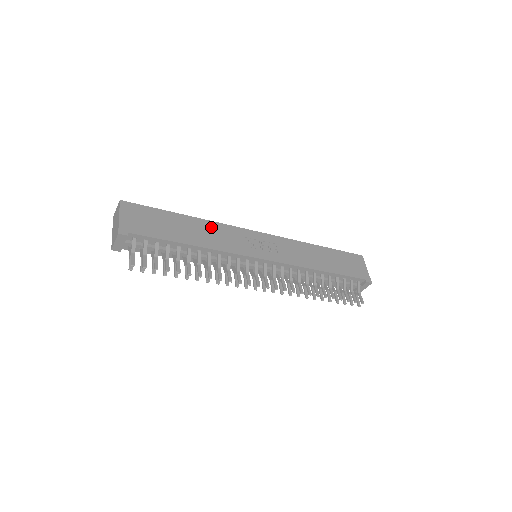
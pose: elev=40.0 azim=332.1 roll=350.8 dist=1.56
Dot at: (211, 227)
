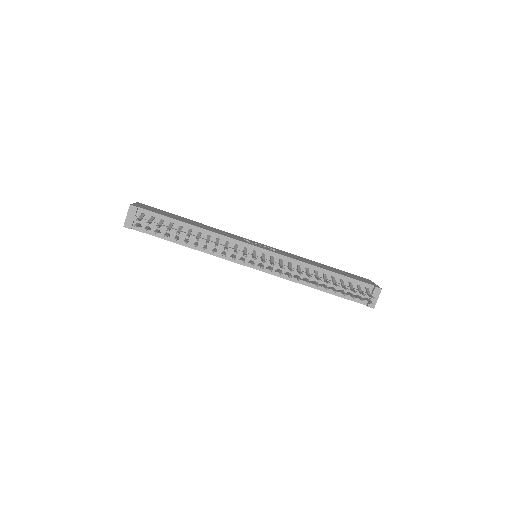
Dot at: (213, 228)
